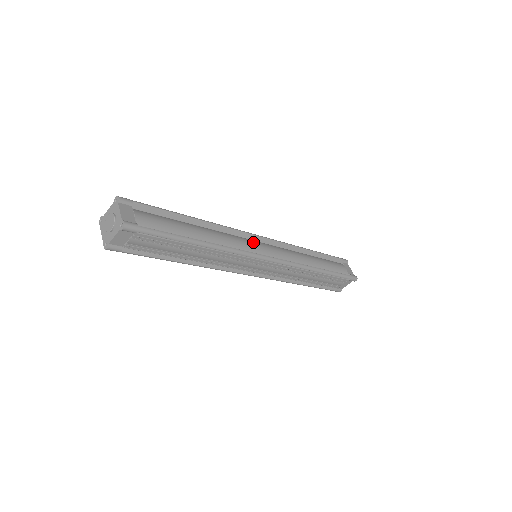
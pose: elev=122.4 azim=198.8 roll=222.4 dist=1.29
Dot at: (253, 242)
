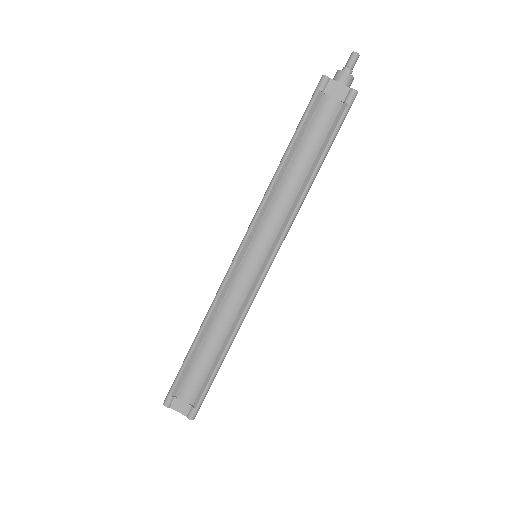
Dot at: (242, 272)
